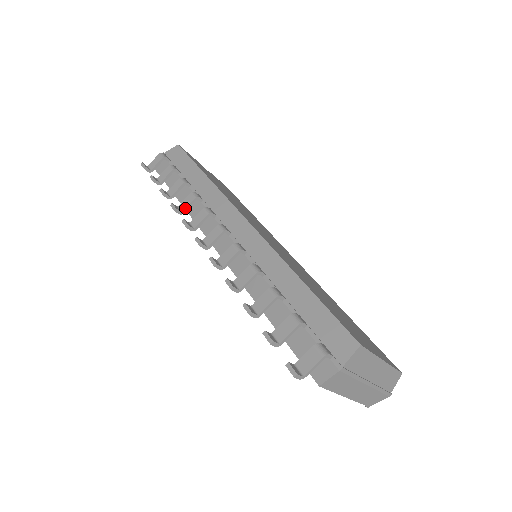
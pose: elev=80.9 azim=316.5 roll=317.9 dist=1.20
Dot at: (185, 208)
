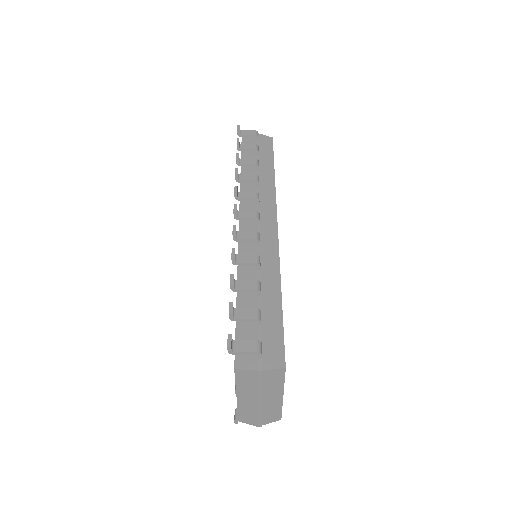
Dot at: (243, 180)
